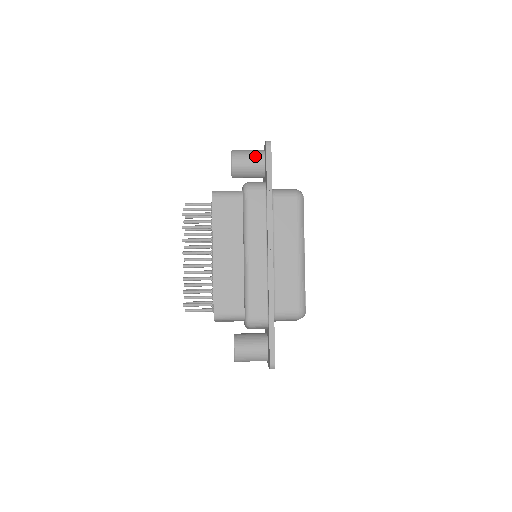
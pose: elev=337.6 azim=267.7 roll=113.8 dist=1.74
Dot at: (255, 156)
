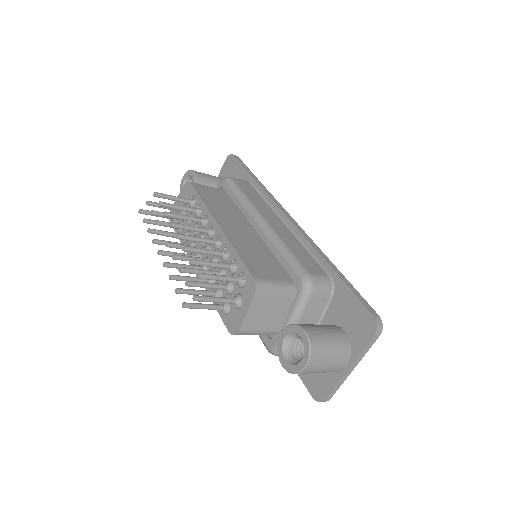
Dot at: (215, 176)
